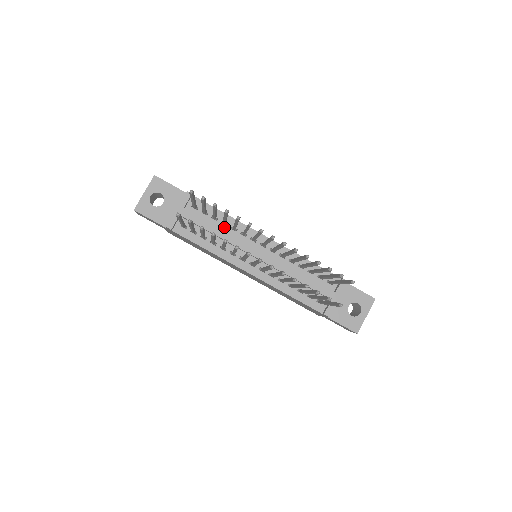
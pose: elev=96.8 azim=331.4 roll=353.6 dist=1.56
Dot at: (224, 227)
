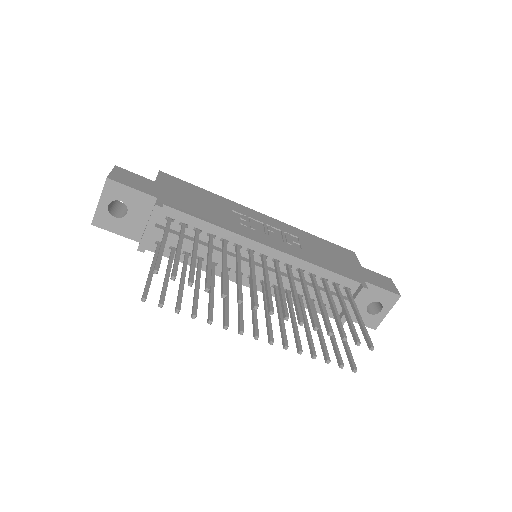
Dot at: occluded
